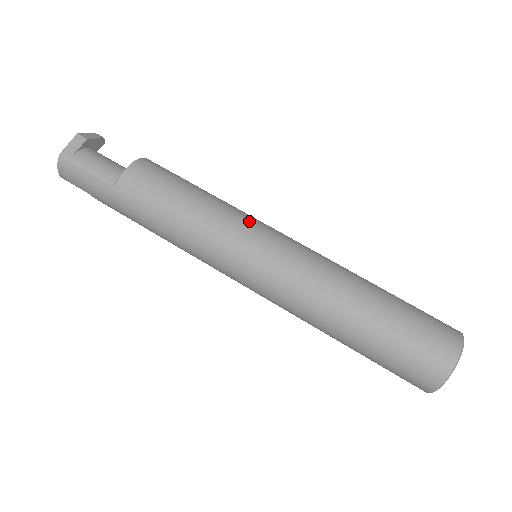
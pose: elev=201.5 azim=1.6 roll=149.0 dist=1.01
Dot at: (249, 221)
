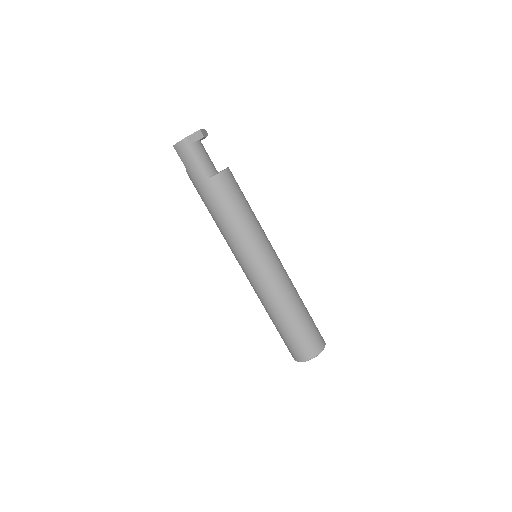
Dot at: (266, 239)
